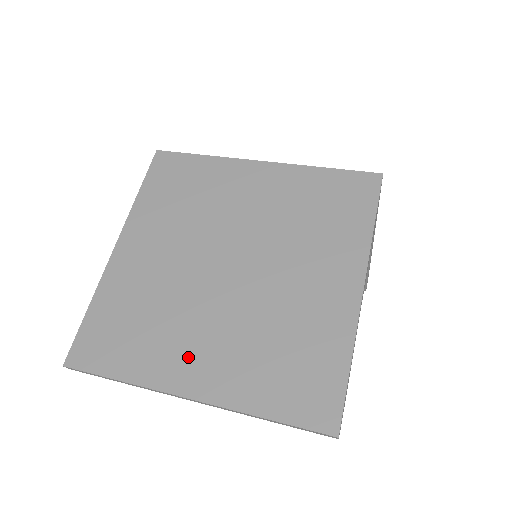
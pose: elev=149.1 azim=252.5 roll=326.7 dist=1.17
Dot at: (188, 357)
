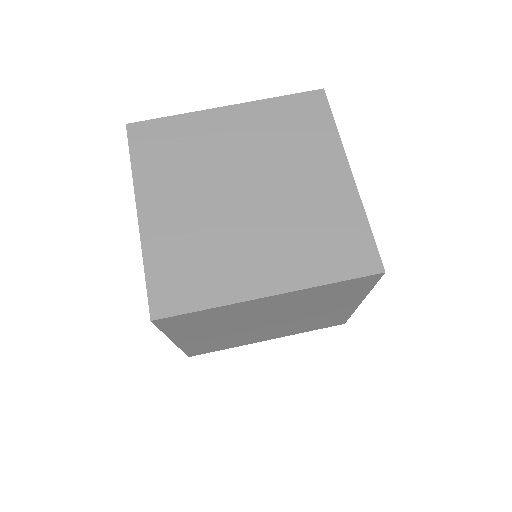
Dot at: (260, 338)
